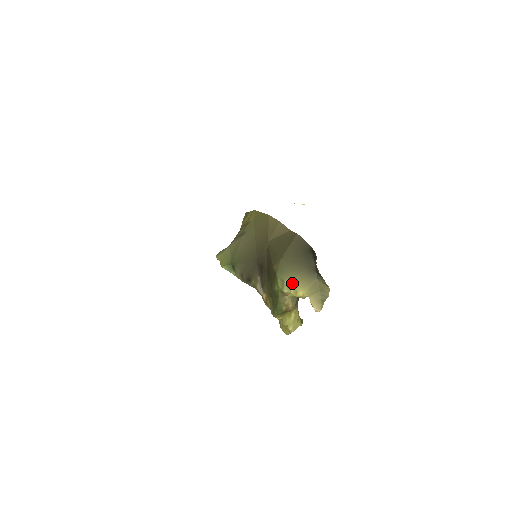
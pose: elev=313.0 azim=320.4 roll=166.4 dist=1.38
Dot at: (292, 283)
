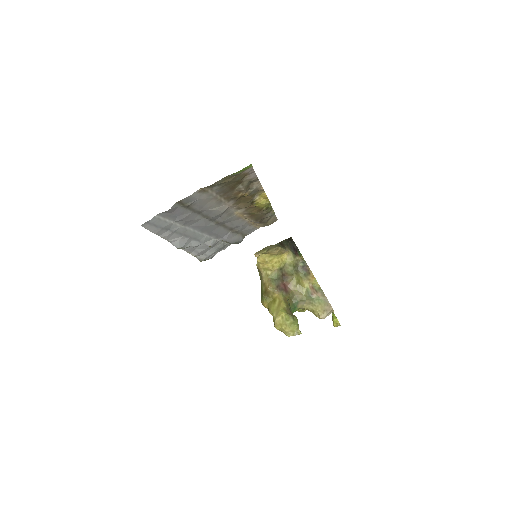
Dot at: occluded
